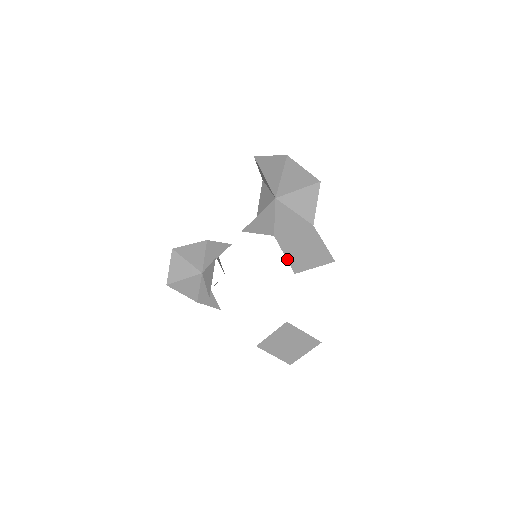
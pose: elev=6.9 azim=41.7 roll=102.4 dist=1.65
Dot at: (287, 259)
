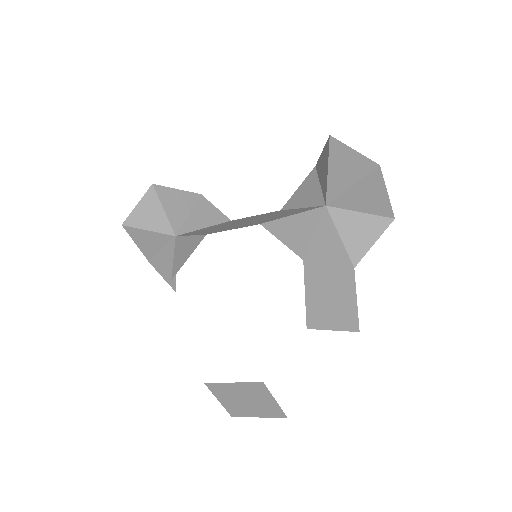
Dot at: (306, 302)
